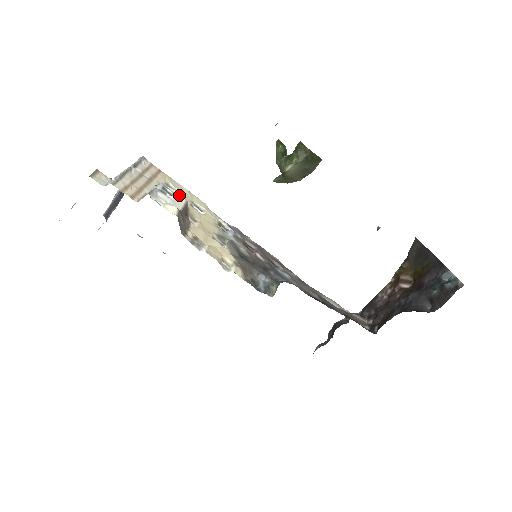
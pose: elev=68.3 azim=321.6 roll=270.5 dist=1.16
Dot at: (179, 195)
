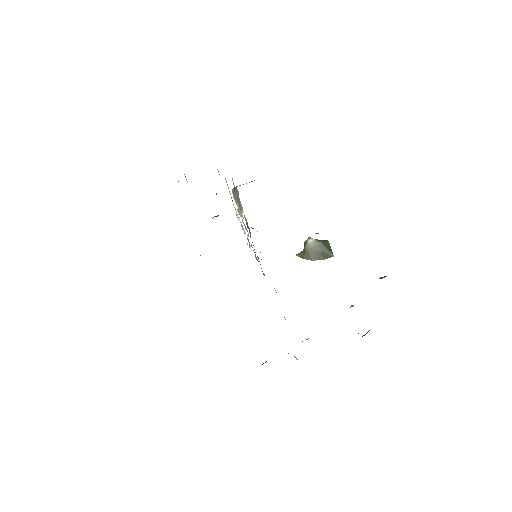
Dot at: occluded
